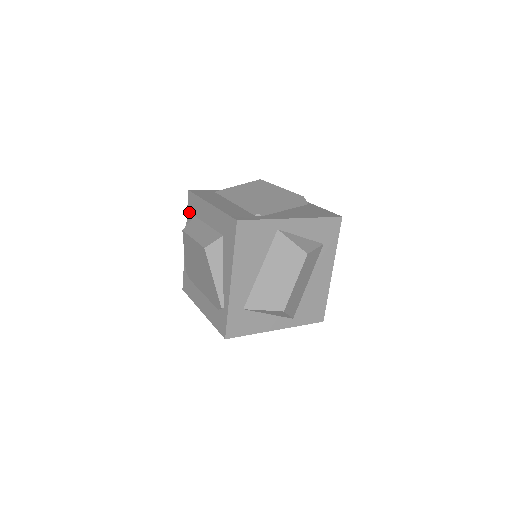
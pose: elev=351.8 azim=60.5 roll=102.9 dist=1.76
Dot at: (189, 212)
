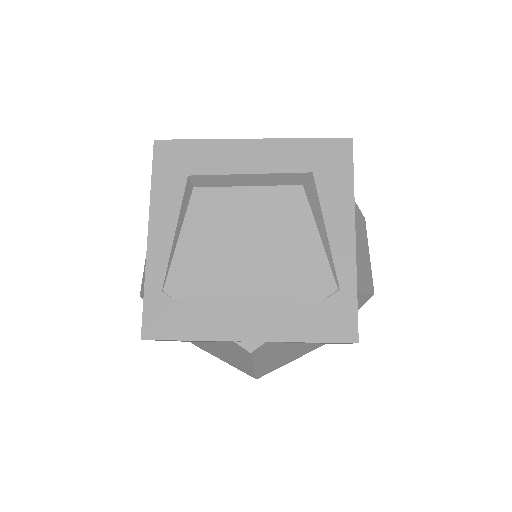
Dot at: (163, 175)
